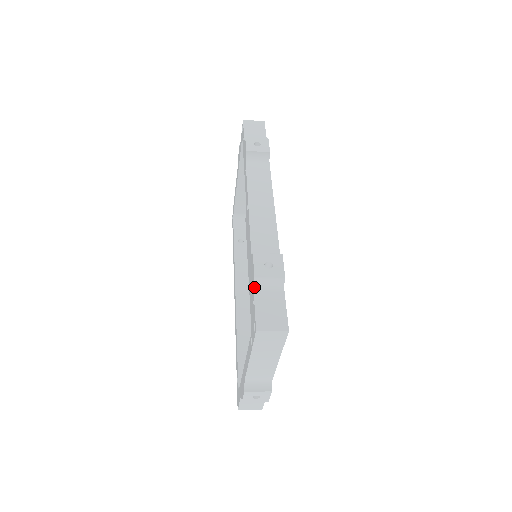
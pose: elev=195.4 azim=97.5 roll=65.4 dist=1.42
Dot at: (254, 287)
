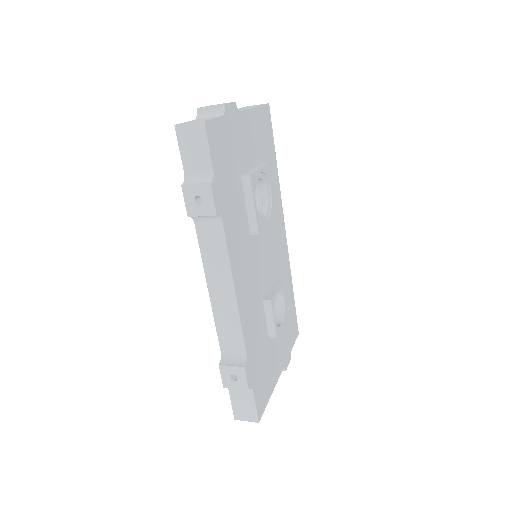
Dot at: occluded
